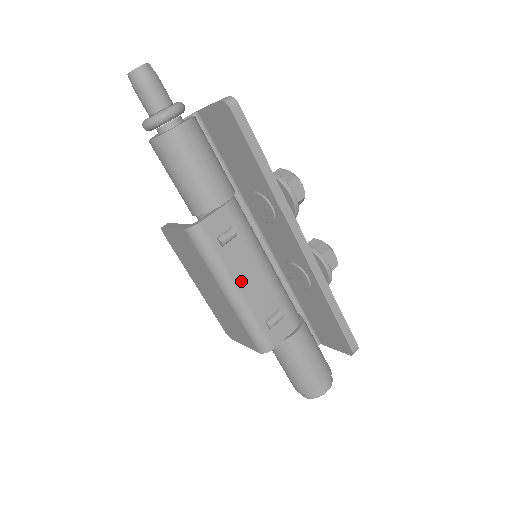
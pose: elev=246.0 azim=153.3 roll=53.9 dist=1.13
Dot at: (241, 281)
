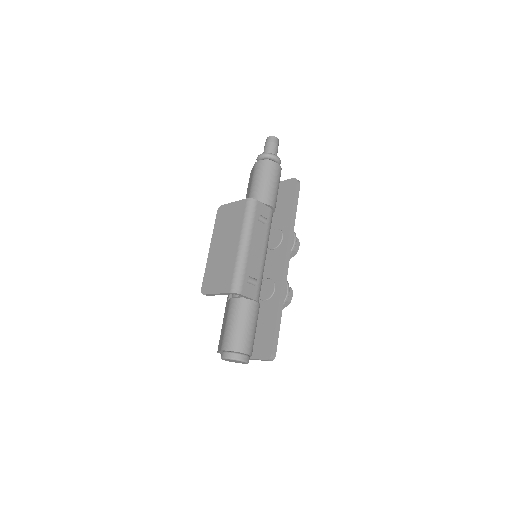
Dot at: (253, 243)
